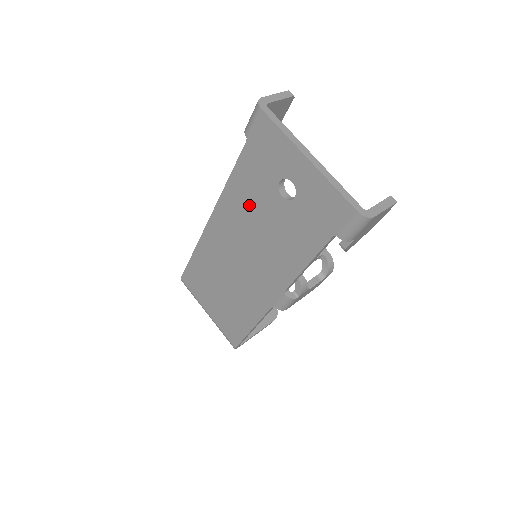
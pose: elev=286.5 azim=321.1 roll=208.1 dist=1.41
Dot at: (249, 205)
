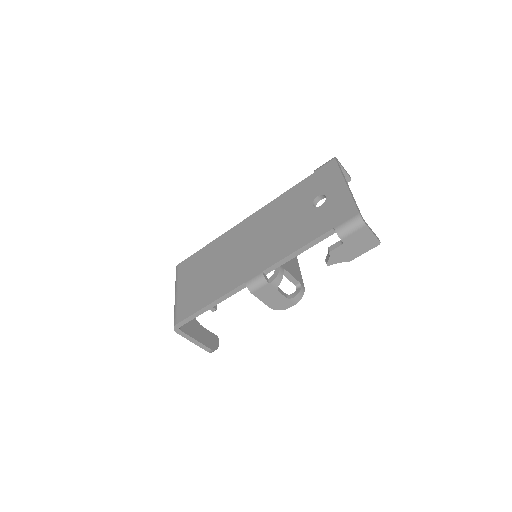
Dot at: (284, 210)
